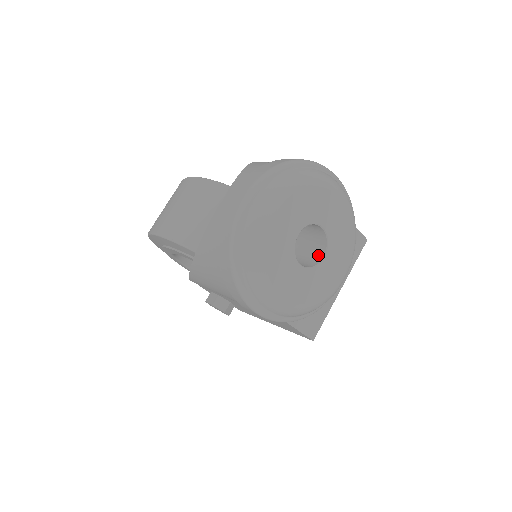
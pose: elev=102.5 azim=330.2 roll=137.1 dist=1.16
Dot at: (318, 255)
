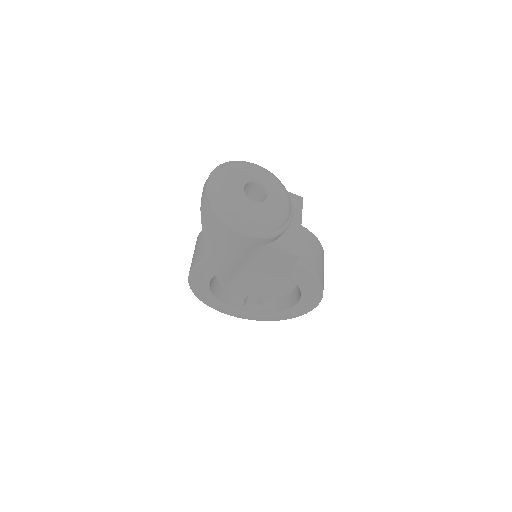
Dot at: (265, 198)
